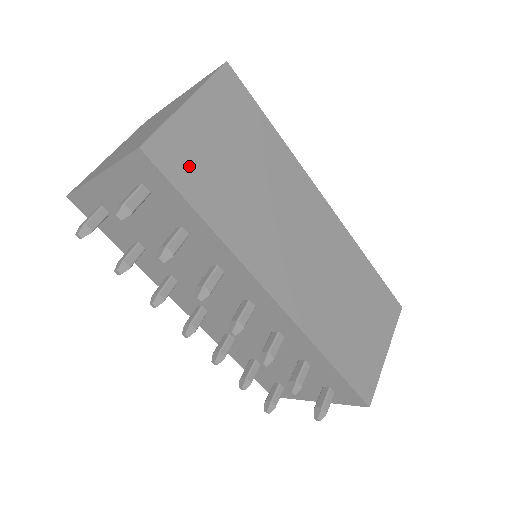
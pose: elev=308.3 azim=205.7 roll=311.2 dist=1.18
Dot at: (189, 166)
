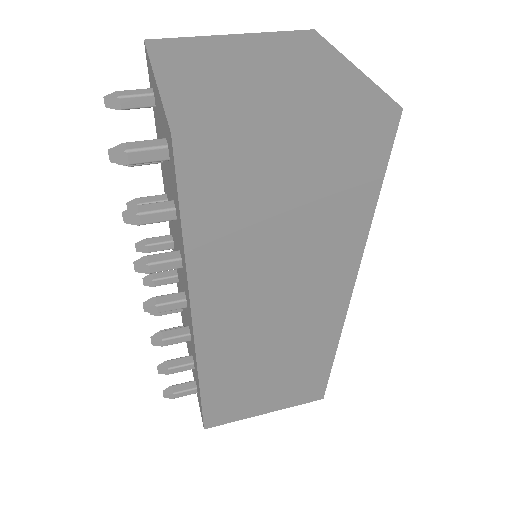
Dot at: (219, 185)
